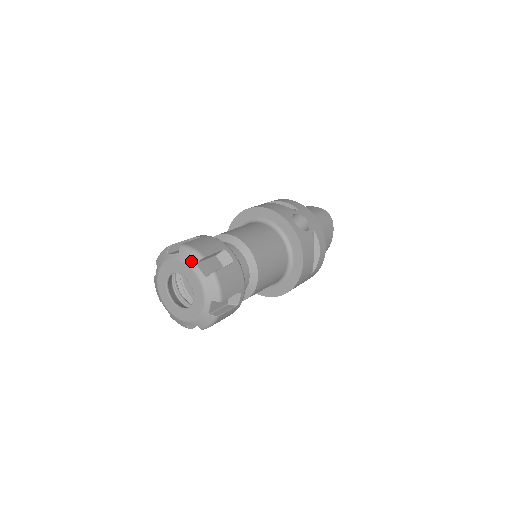
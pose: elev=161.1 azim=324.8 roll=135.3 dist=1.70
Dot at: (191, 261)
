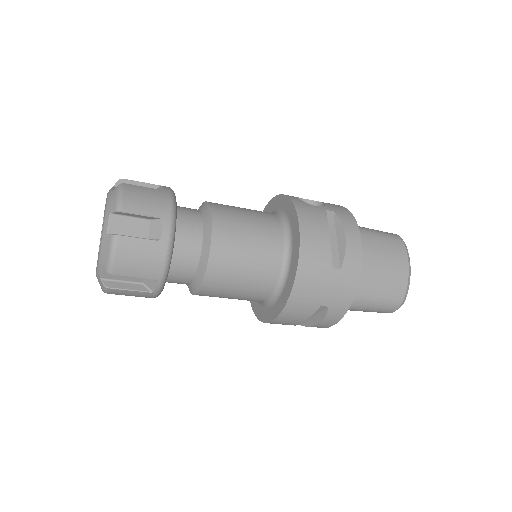
Dot at: occluded
